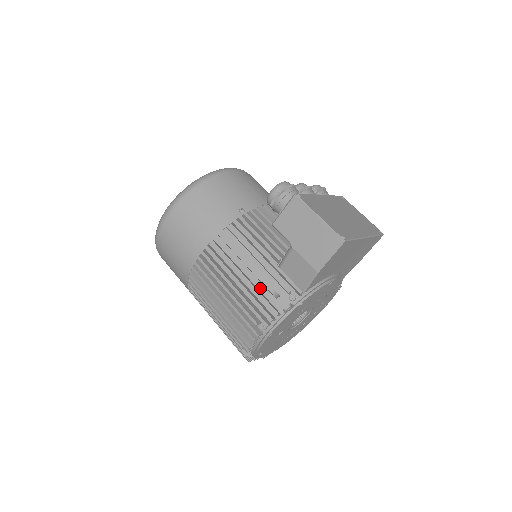
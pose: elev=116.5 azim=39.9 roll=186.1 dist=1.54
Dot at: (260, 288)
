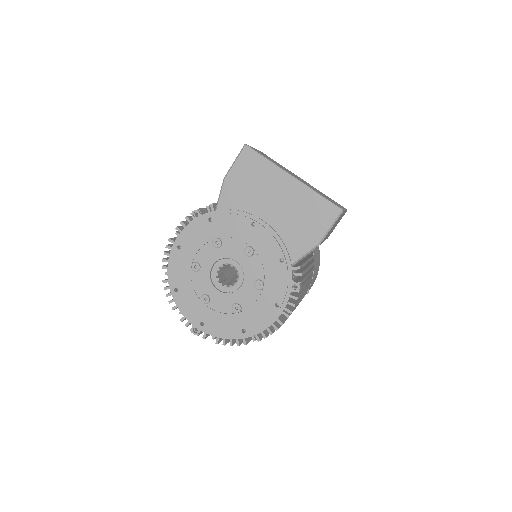
Dot at: occluded
